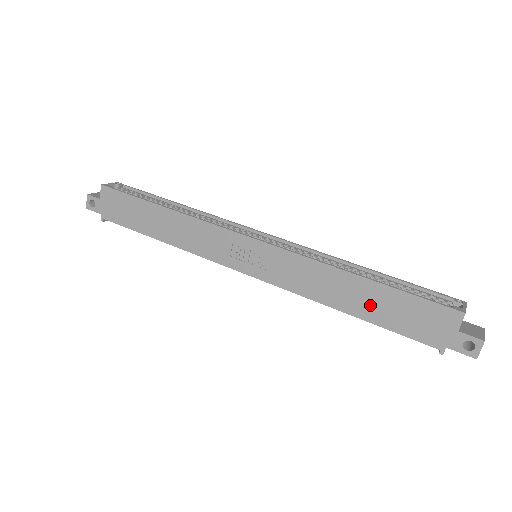
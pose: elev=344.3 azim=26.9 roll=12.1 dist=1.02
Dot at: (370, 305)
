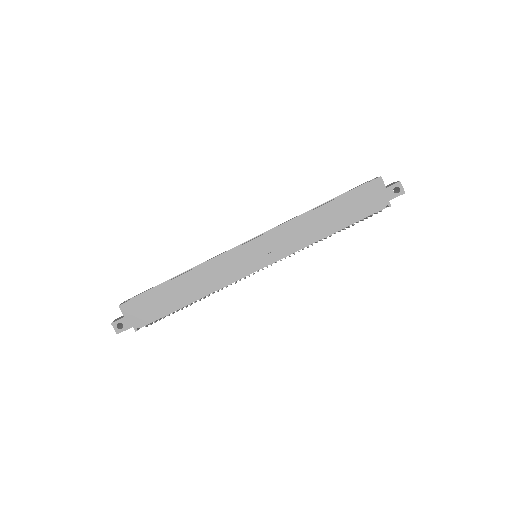
Dot at: (339, 216)
